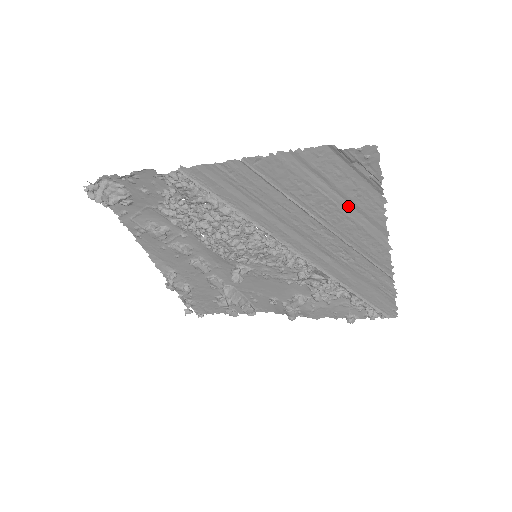
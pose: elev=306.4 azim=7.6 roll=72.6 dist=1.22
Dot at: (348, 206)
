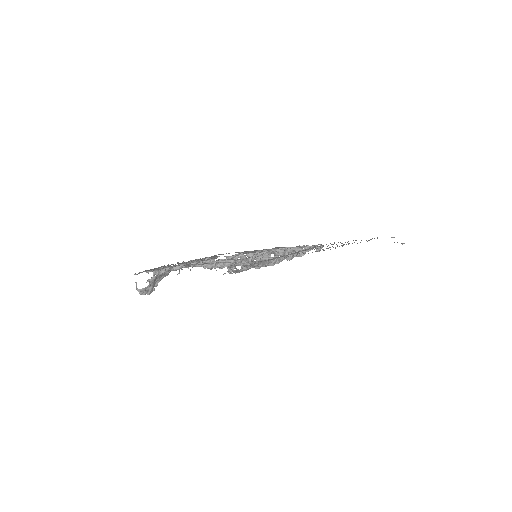
Dot at: occluded
